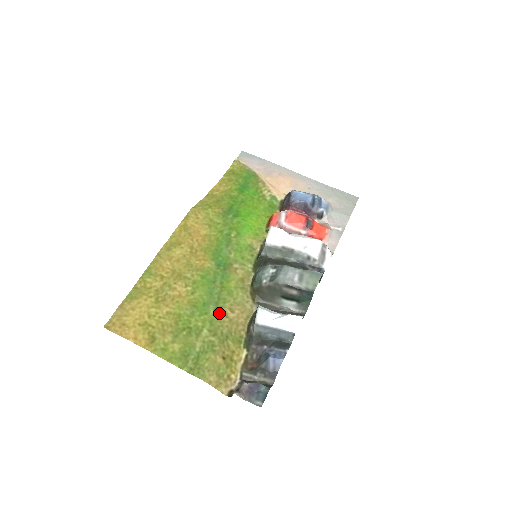
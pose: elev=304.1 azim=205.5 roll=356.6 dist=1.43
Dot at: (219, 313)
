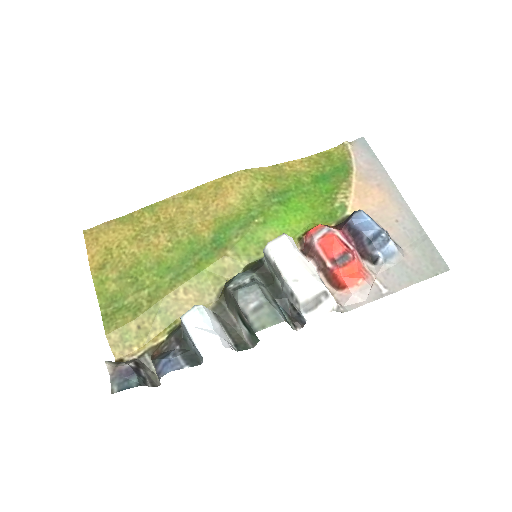
Dot at: (171, 285)
